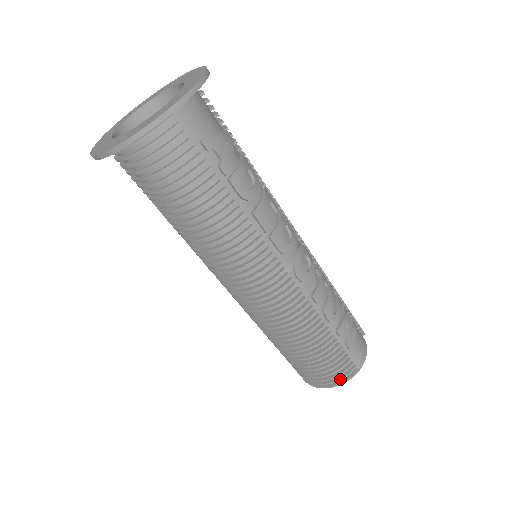
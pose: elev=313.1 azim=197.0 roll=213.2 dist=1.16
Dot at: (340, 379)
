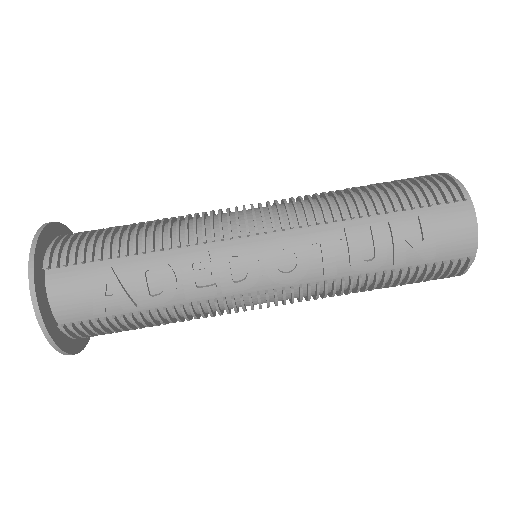
Dot at: (454, 275)
